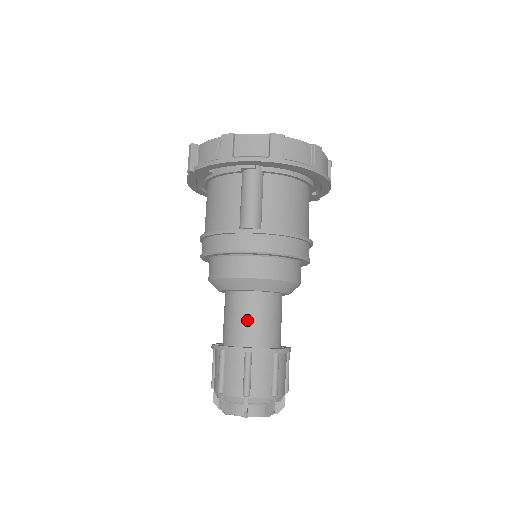
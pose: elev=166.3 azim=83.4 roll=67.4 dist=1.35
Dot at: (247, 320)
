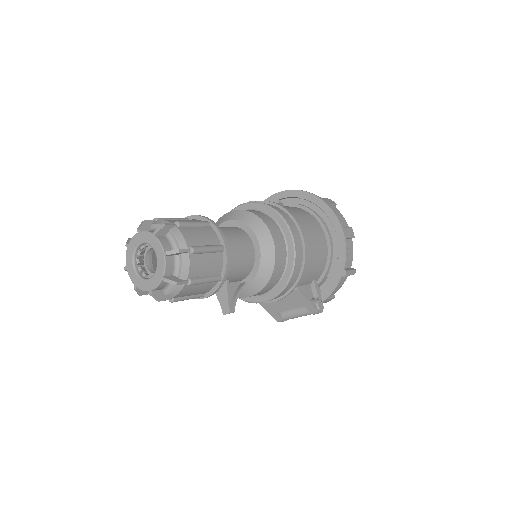
Dot at: occluded
